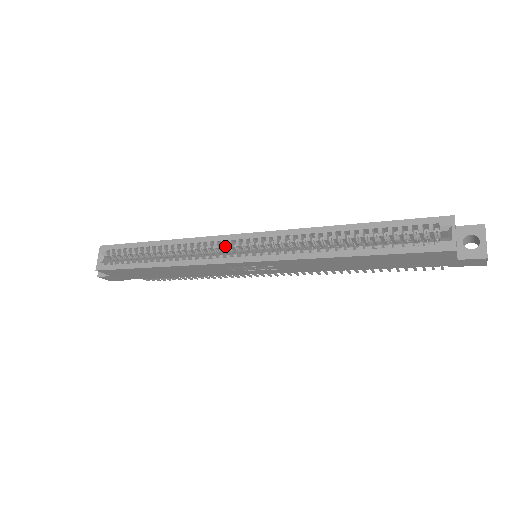
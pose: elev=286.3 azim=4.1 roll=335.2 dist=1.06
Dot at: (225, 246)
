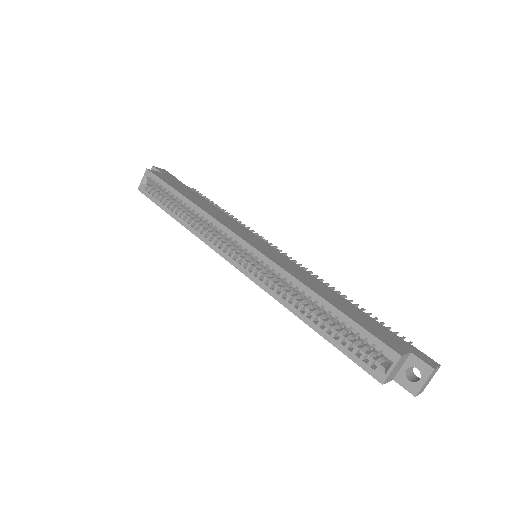
Dot at: (230, 240)
